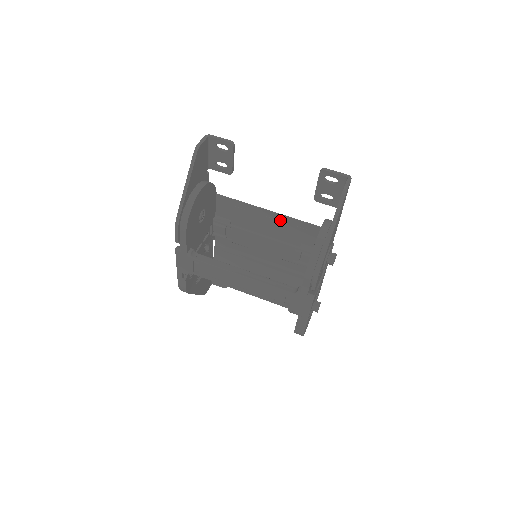
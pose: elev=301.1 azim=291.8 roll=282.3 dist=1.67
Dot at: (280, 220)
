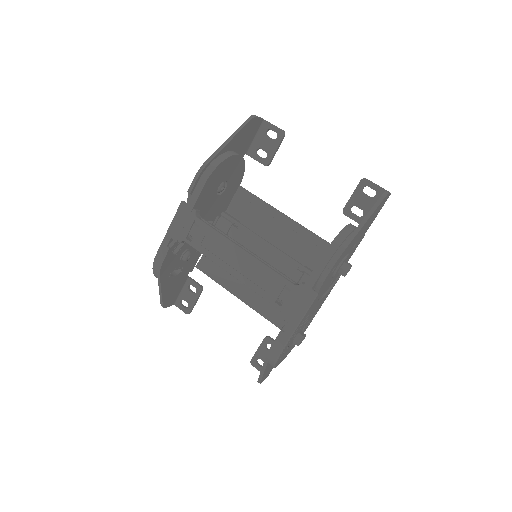
Dot at: (295, 230)
